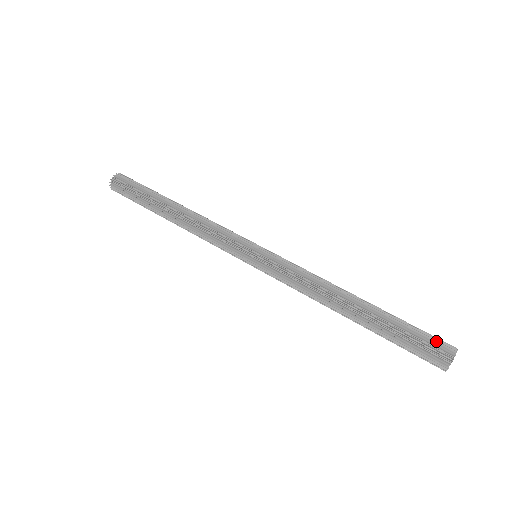
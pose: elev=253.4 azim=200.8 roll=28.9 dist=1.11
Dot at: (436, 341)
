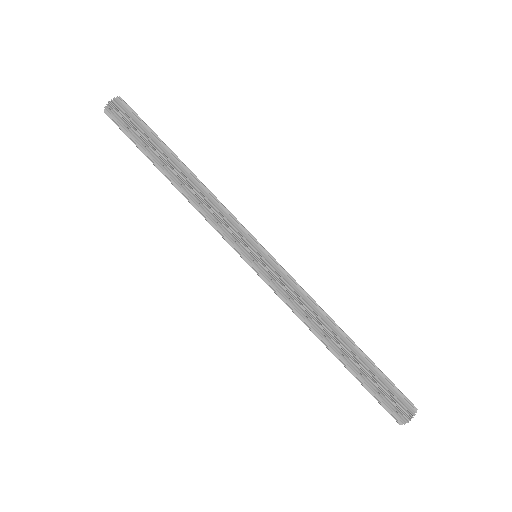
Dot at: (396, 406)
